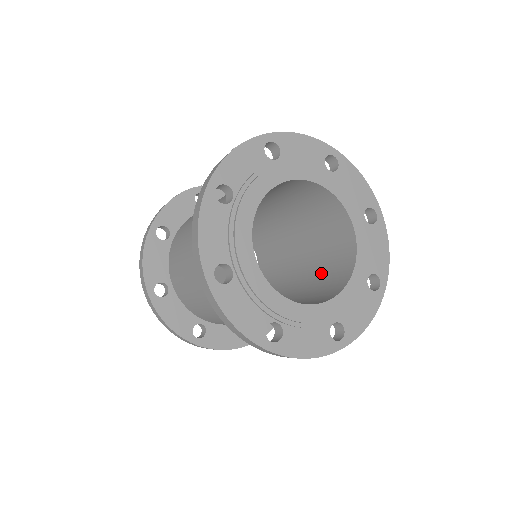
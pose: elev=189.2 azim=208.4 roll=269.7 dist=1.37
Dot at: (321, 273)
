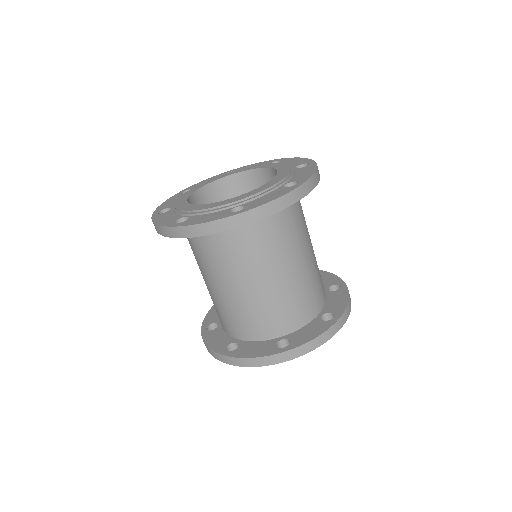
Dot at: occluded
